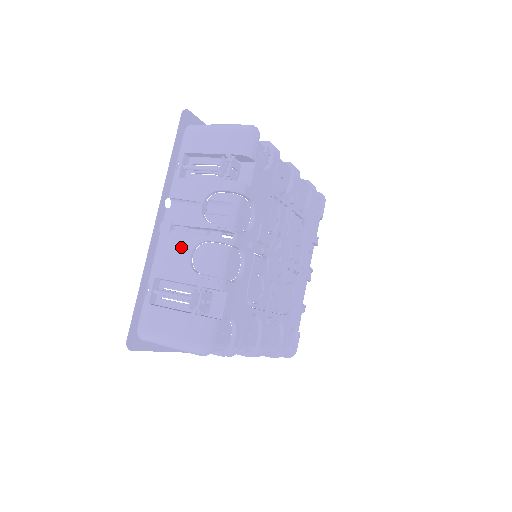
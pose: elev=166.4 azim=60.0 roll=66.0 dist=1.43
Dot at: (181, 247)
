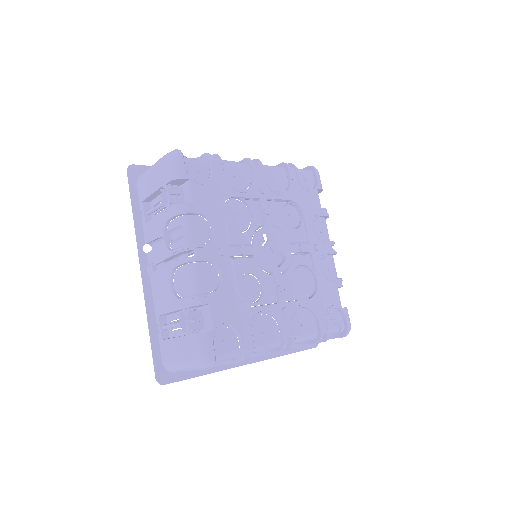
Dot at: (164, 281)
